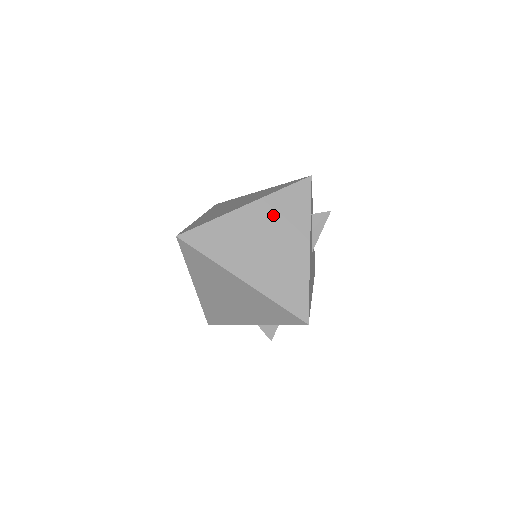
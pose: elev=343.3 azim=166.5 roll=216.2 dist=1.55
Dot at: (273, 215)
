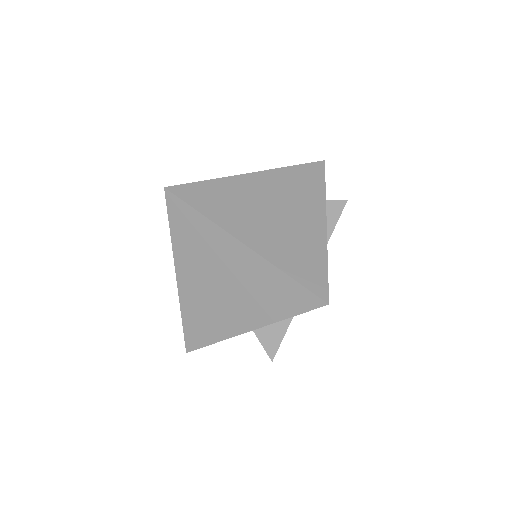
Dot at: (282, 187)
